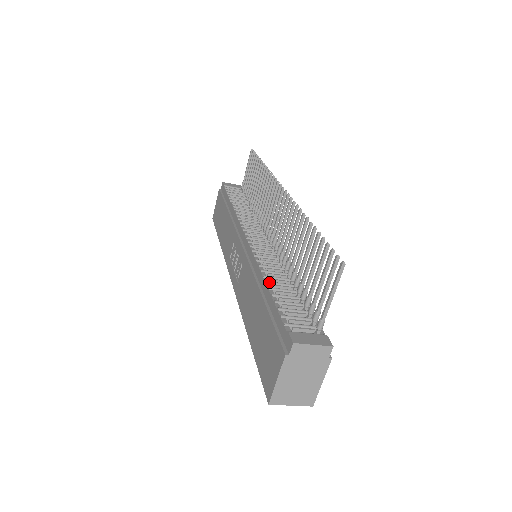
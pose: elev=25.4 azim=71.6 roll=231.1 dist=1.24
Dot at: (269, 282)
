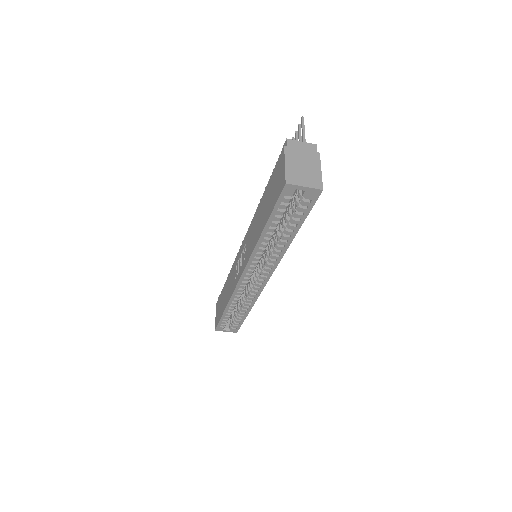
Dot at: occluded
